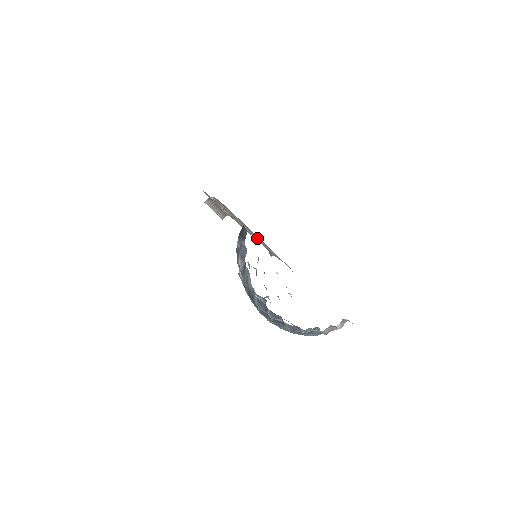
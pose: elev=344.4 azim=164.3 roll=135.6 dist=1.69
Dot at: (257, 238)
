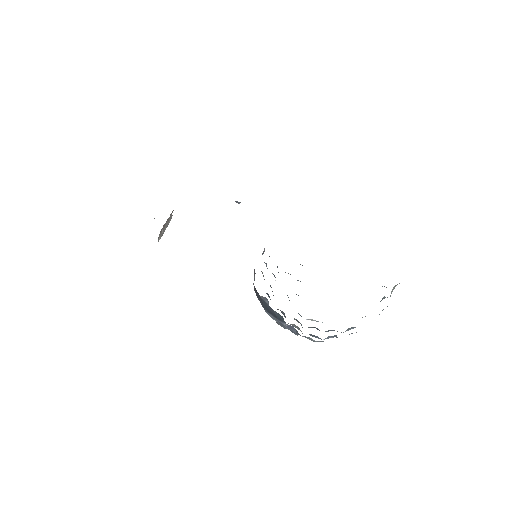
Dot at: occluded
